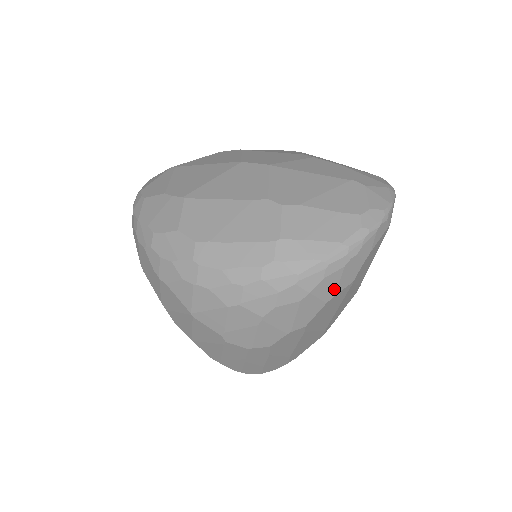
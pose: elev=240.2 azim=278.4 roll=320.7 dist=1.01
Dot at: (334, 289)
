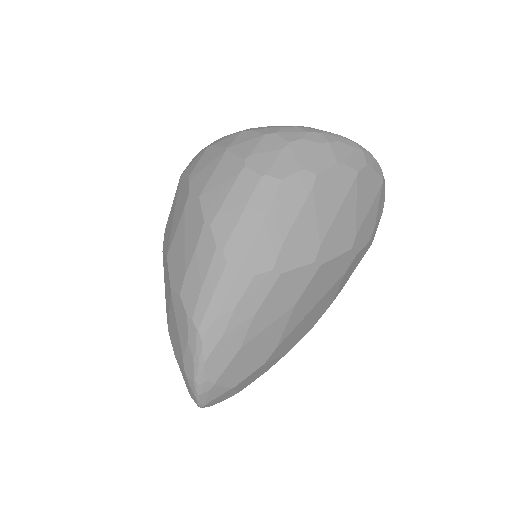
Dot at: (345, 158)
